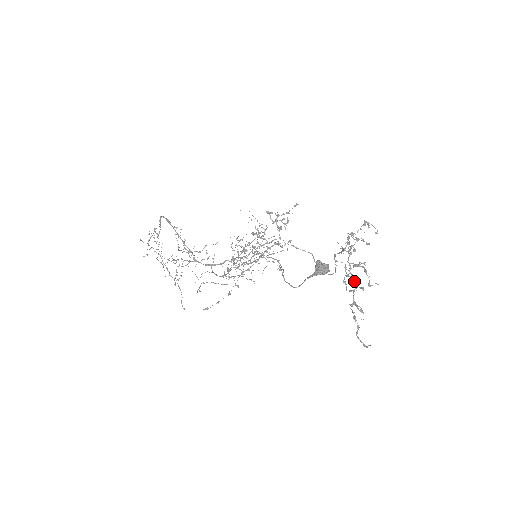
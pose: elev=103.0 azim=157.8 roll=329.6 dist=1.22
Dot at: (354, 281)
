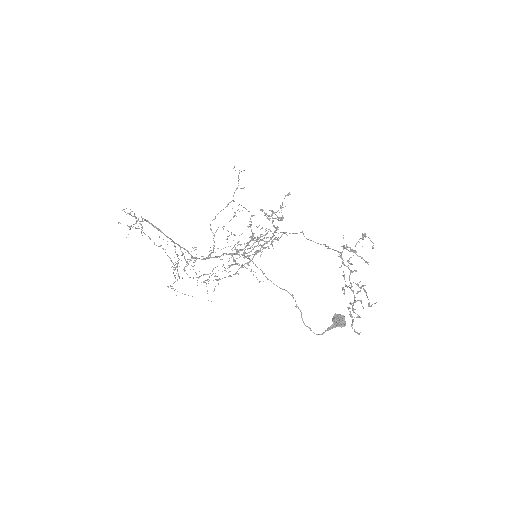
Dot at: (354, 296)
